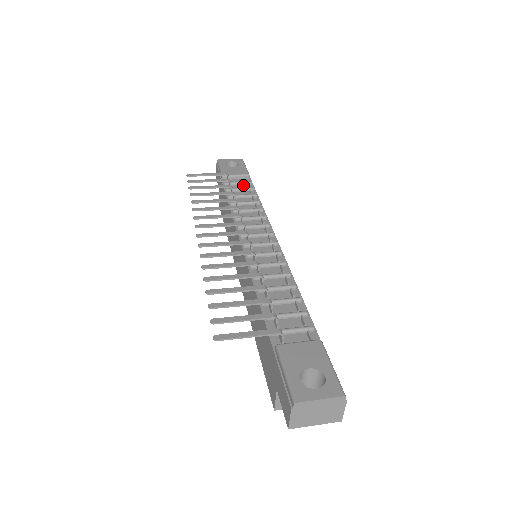
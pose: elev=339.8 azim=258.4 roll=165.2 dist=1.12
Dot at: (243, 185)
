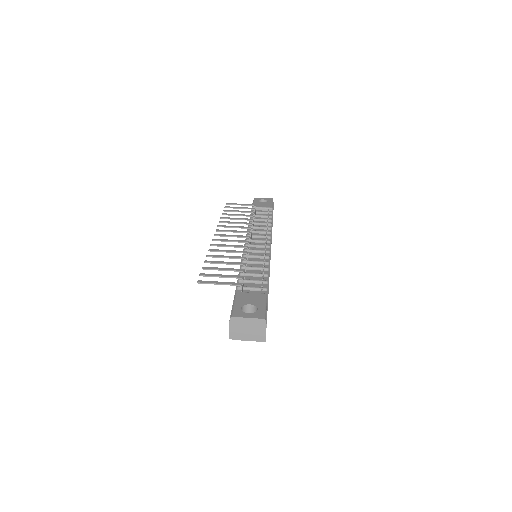
Dot at: (265, 214)
